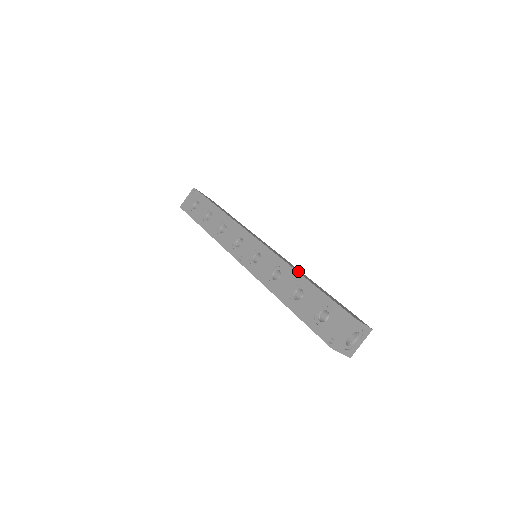
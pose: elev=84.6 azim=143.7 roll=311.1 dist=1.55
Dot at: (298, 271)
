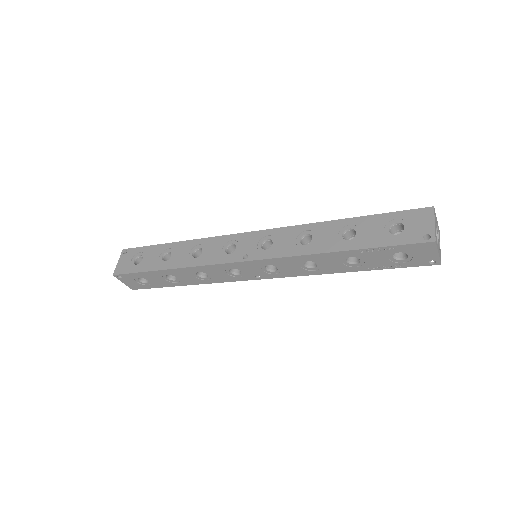
Dot at: occluded
